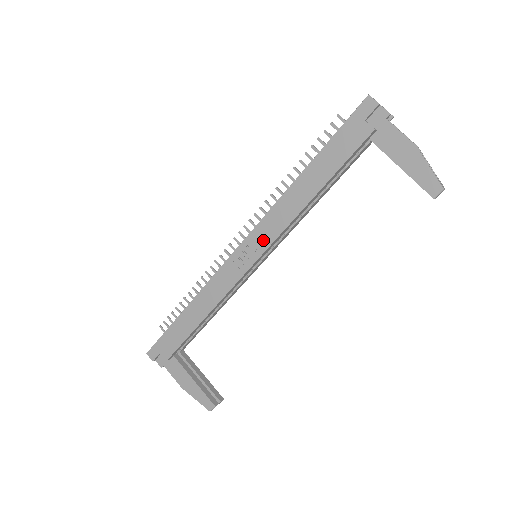
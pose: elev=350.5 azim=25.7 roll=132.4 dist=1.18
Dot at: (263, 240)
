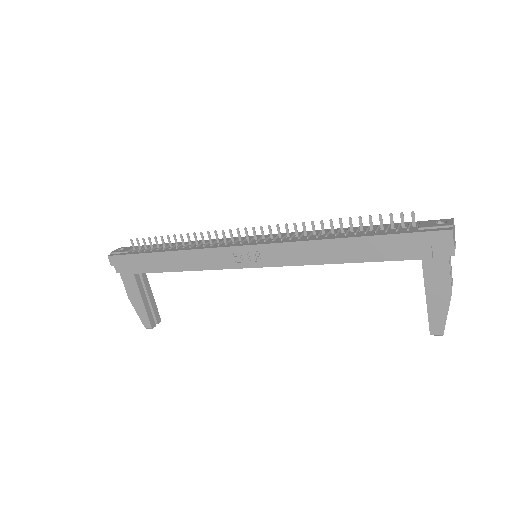
Dot at: (272, 258)
